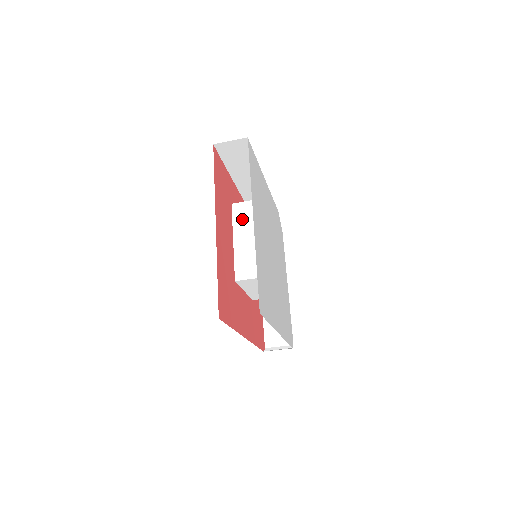
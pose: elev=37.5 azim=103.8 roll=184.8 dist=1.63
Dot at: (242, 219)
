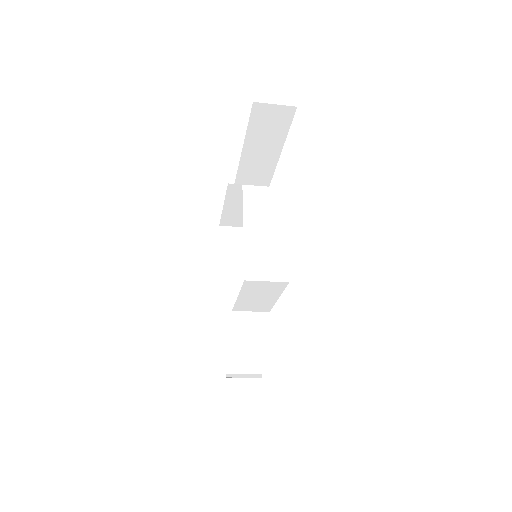
Dot at: (256, 206)
